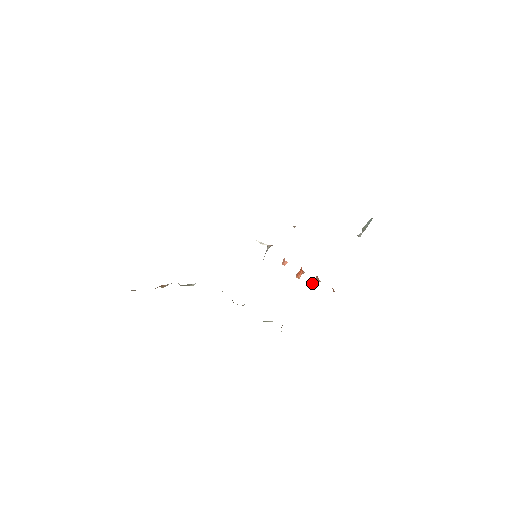
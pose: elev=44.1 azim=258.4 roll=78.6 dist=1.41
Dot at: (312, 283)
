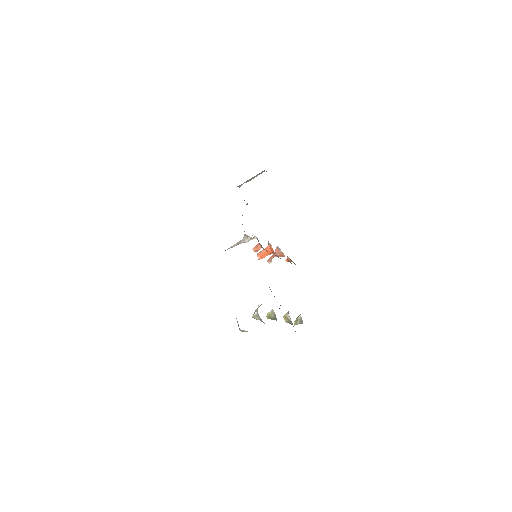
Dot at: (270, 259)
